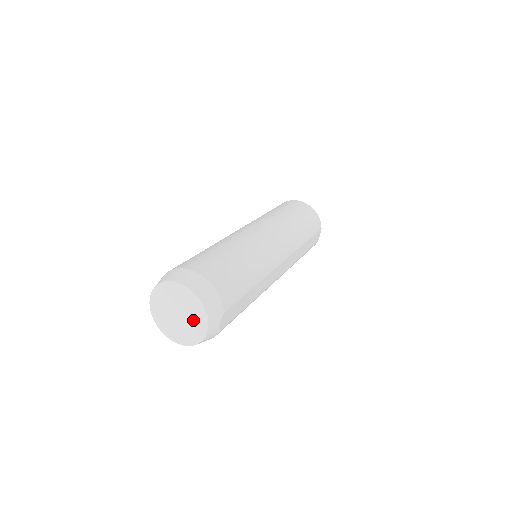
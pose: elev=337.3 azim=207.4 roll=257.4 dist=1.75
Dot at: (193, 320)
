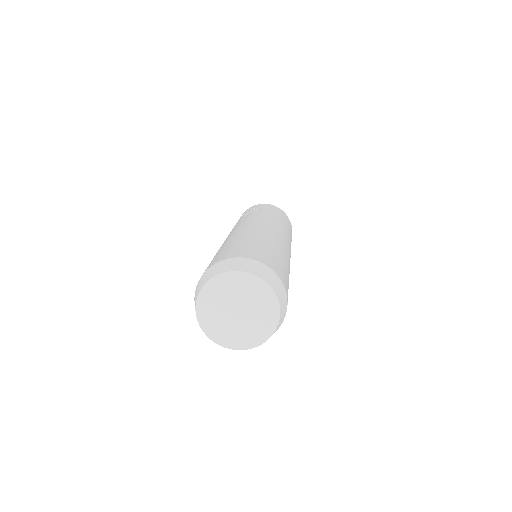
Dot at: (250, 328)
